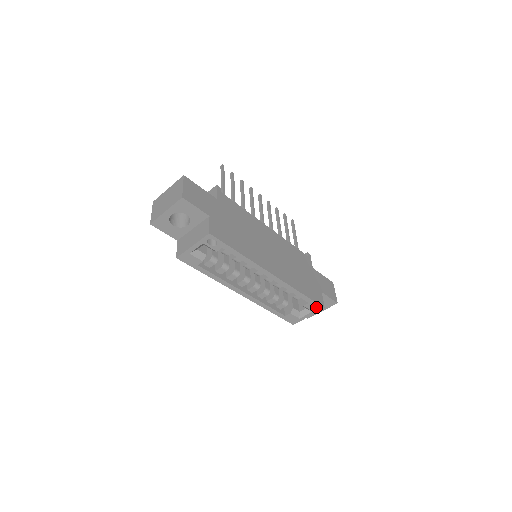
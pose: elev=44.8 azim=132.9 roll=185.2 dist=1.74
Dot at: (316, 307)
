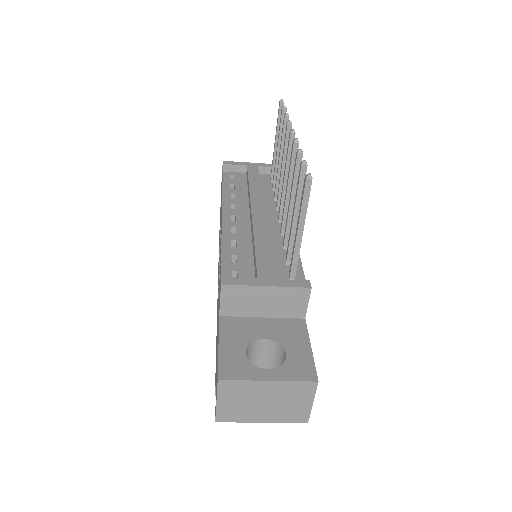
Dot at: occluded
